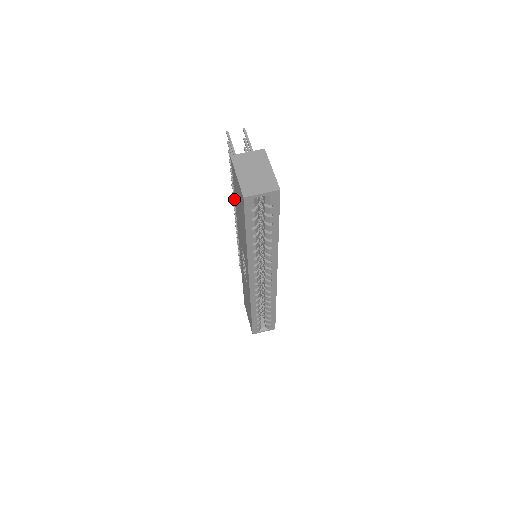
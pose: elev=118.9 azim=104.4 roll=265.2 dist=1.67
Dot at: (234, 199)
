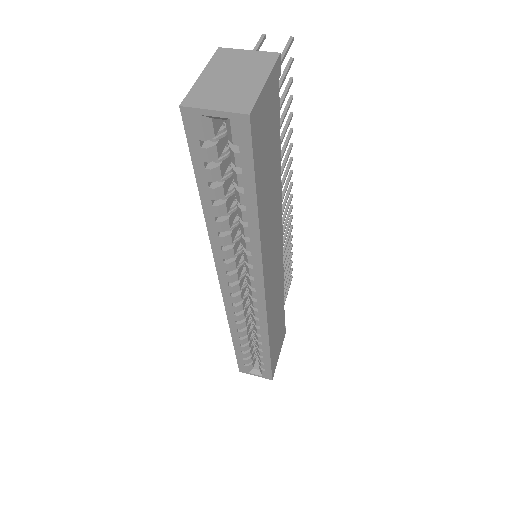
Dot at: occluded
